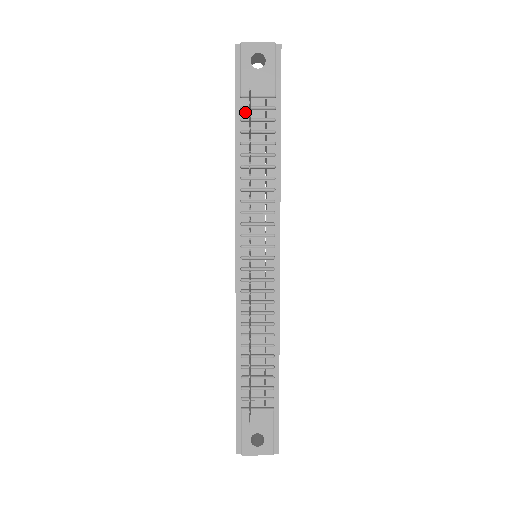
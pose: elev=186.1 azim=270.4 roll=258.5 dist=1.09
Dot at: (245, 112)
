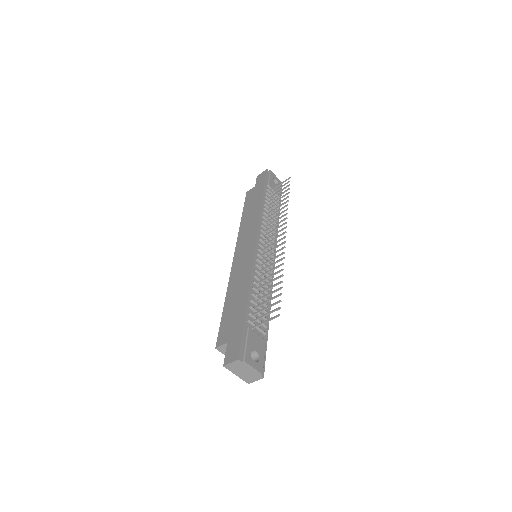
Dot at: (268, 192)
